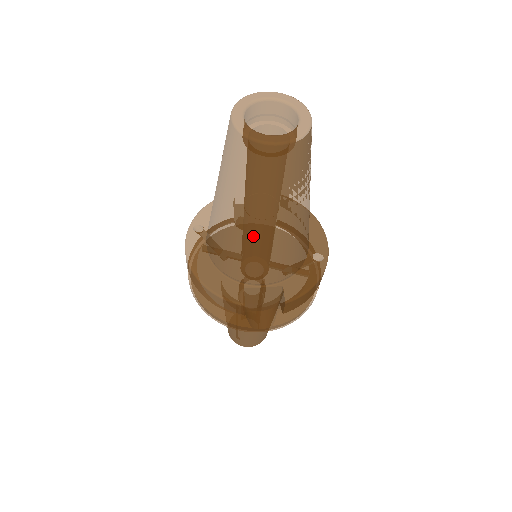
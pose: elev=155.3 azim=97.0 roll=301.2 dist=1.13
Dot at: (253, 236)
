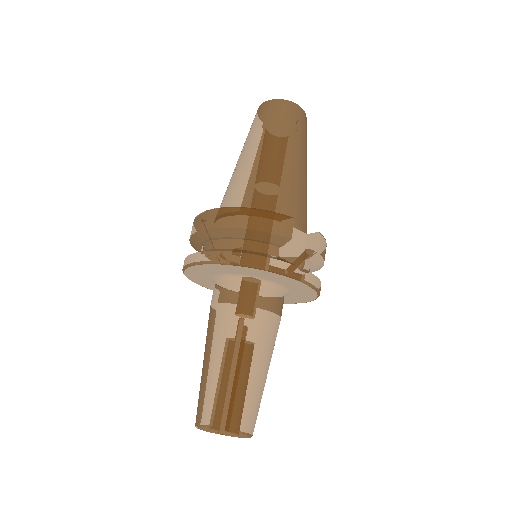
Dot at: (287, 167)
